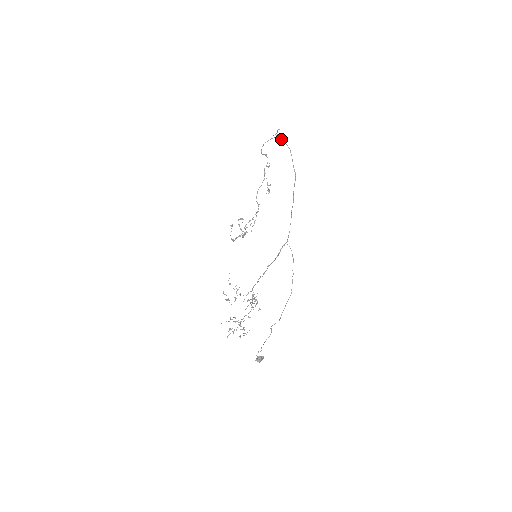
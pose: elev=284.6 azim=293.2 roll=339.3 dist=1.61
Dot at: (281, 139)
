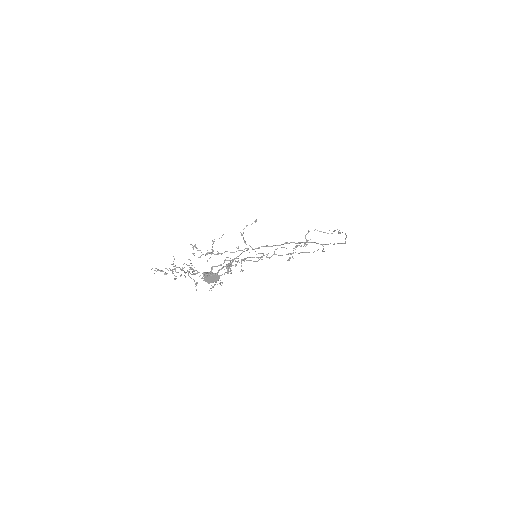
Dot at: occluded
